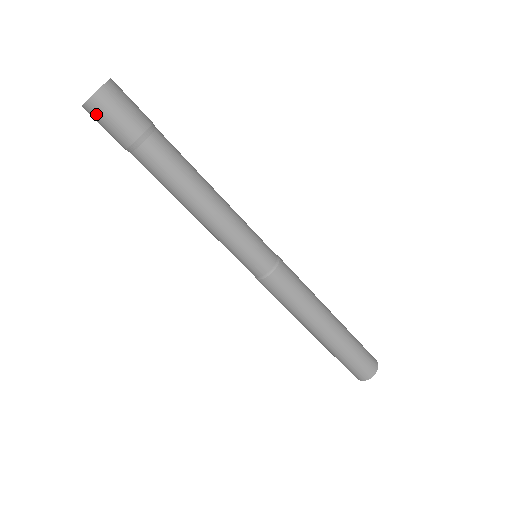
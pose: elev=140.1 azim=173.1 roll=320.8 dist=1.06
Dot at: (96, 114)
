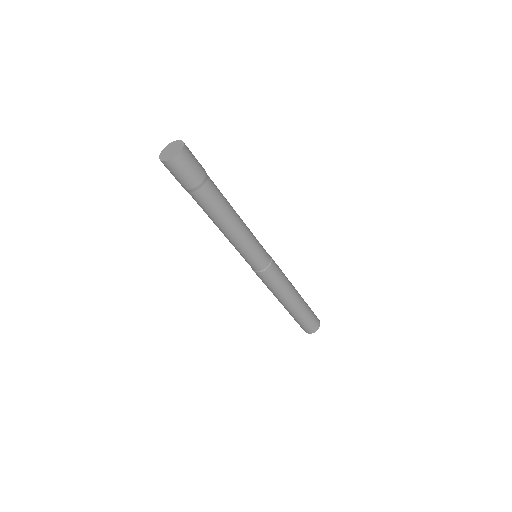
Dot at: occluded
